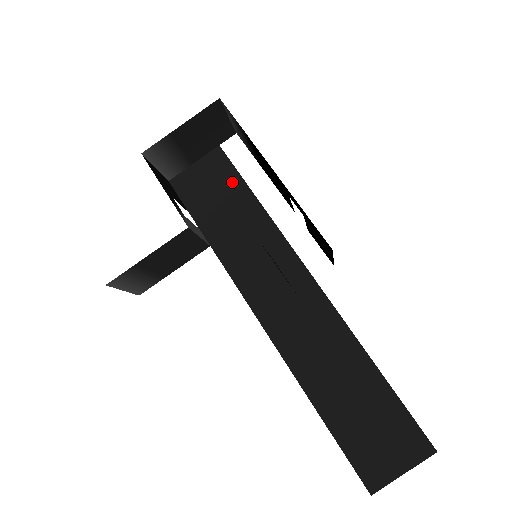
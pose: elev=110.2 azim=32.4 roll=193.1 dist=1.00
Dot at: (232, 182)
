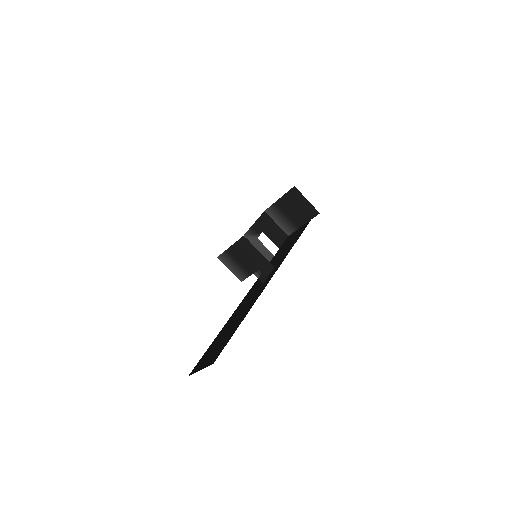
Dot at: occluded
